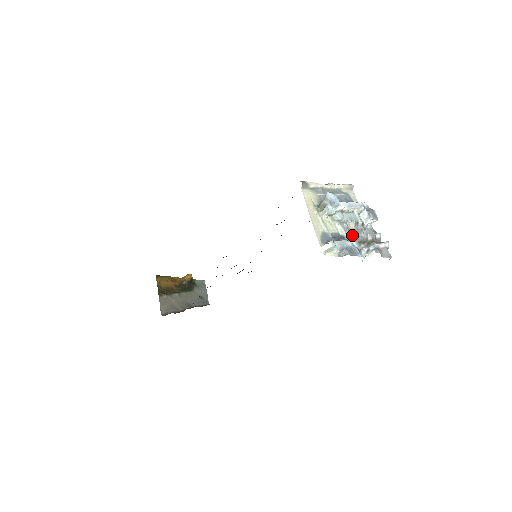
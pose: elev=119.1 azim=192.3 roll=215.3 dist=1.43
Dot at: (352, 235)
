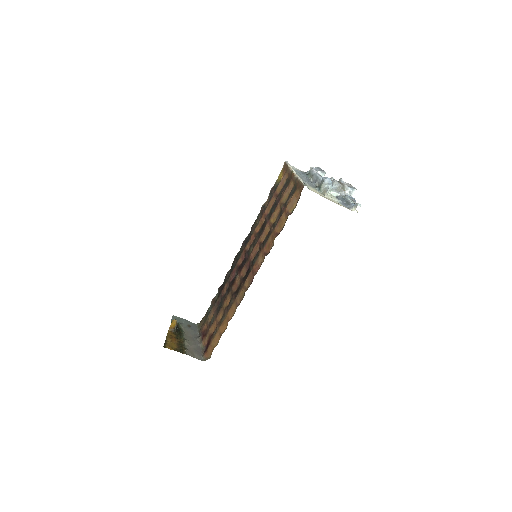
Dot at: occluded
